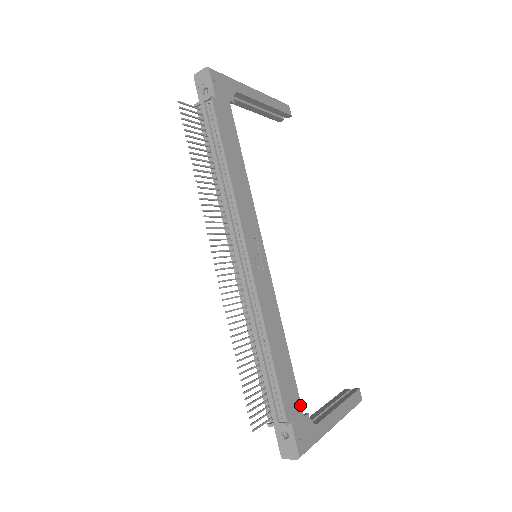
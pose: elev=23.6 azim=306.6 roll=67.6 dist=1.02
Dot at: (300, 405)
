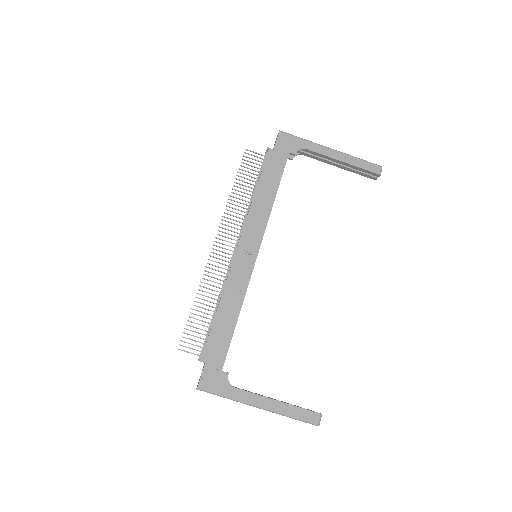
Dot at: (223, 361)
